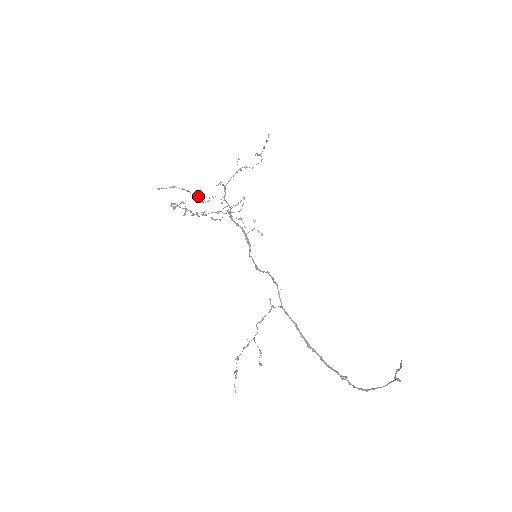
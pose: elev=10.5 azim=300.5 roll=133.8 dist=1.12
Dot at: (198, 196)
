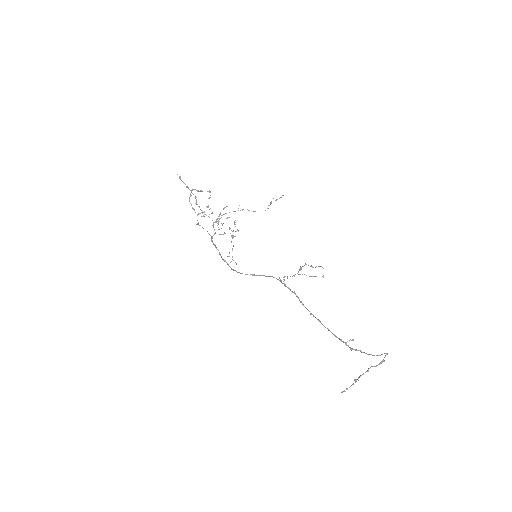
Dot at: occluded
